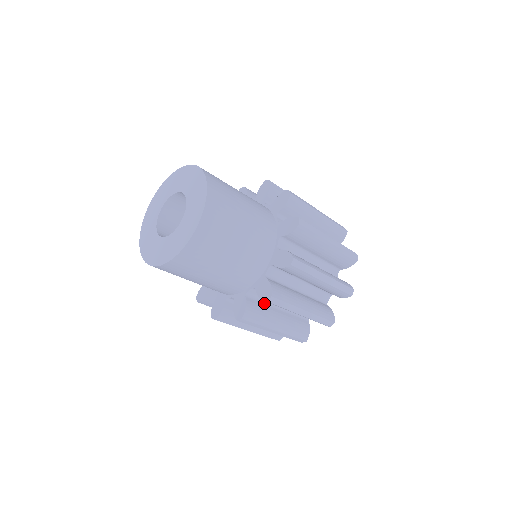
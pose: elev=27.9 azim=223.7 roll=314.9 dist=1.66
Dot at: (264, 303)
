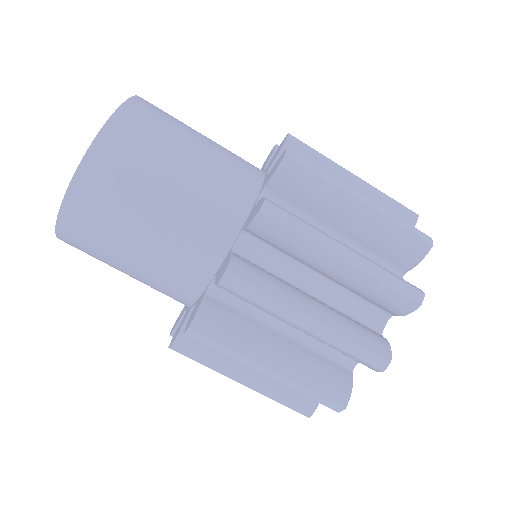
Dot at: occluded
